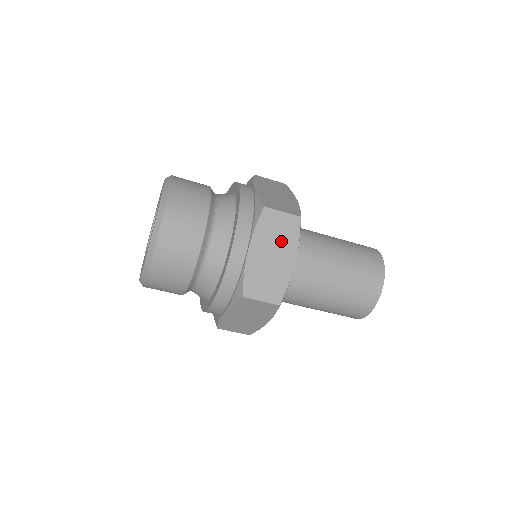
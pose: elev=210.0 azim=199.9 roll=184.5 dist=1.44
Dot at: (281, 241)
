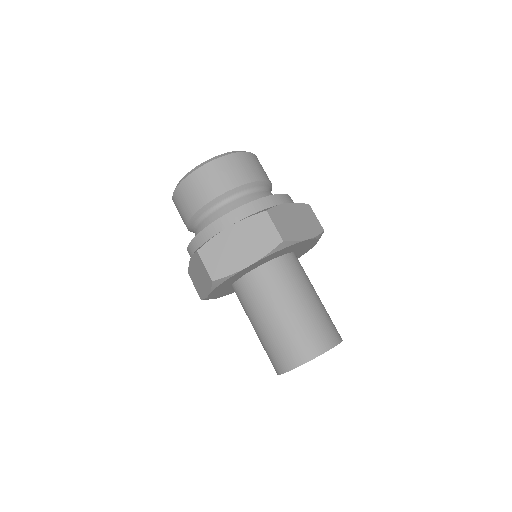
Dot at: (203, 277)
